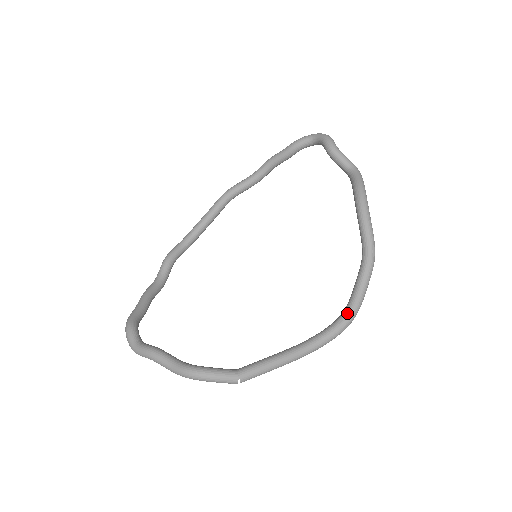
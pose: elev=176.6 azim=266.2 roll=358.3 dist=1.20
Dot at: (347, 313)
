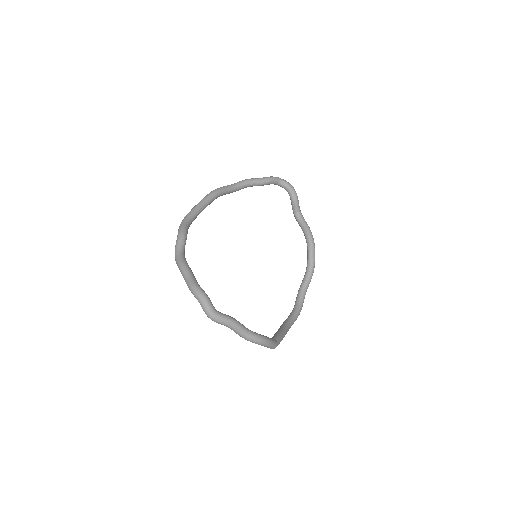
Dot at: (300, 308)
